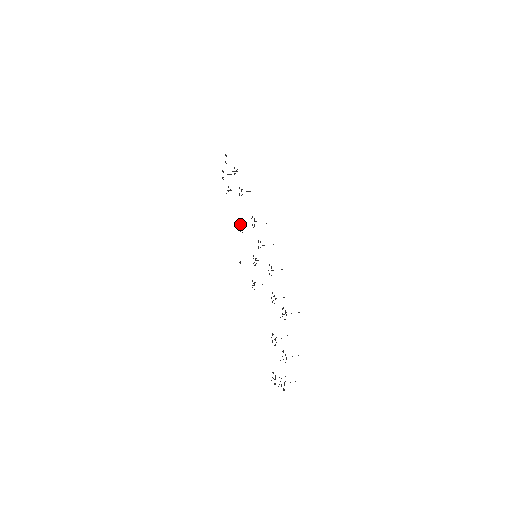
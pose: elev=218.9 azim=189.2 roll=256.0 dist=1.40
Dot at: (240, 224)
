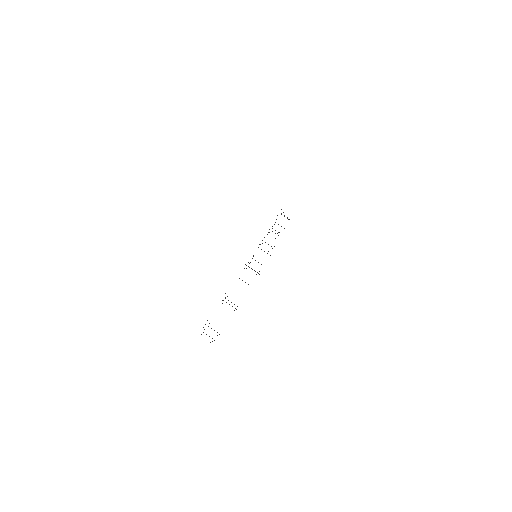
Dot at: occluded
